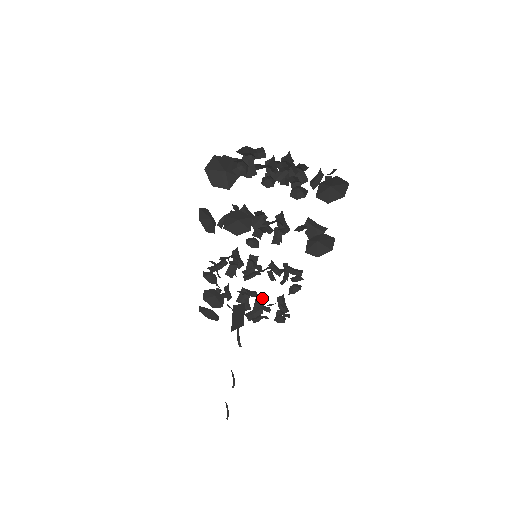
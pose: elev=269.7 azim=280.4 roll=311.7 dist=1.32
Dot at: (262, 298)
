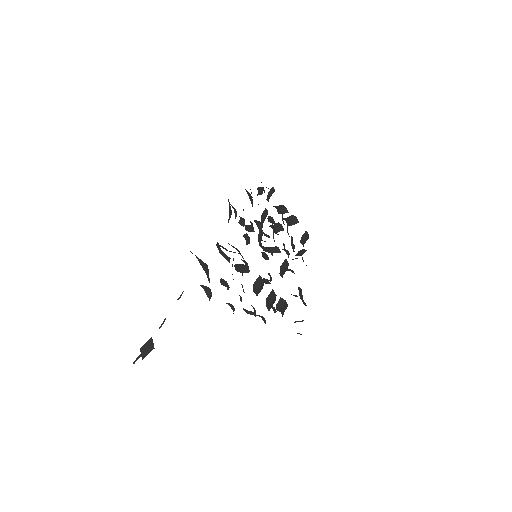
Dot at: (295, 220)
